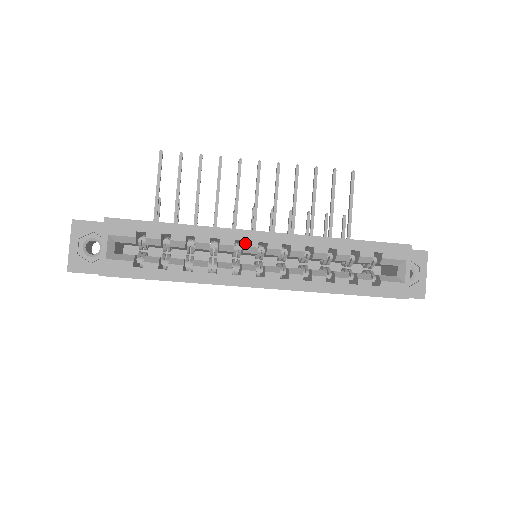
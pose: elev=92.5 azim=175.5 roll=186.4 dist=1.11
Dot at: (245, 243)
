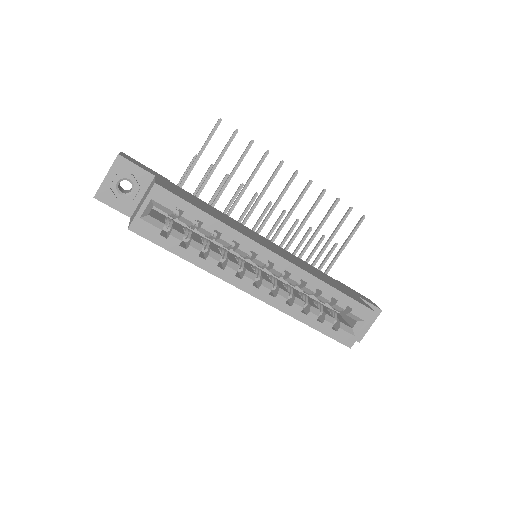
Dot at: (258, 256)
